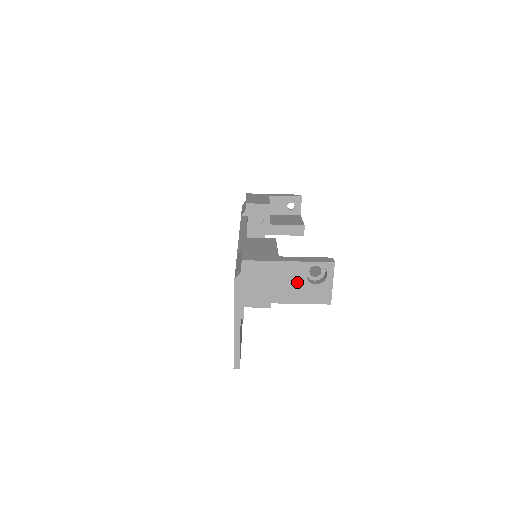
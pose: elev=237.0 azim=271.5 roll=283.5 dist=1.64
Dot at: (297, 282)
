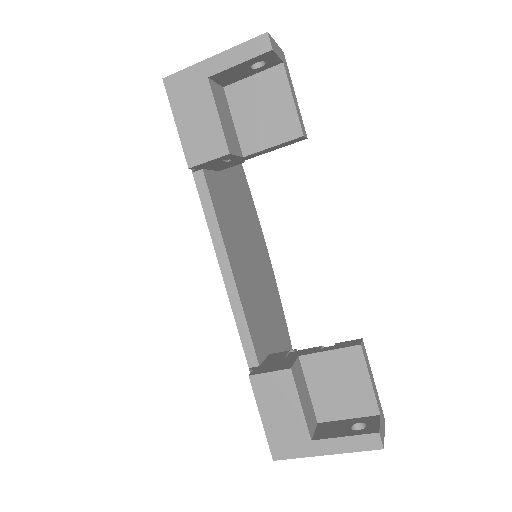
Dot at: occluded
